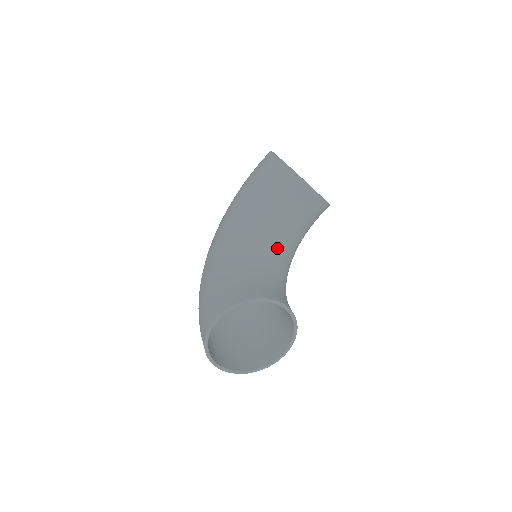
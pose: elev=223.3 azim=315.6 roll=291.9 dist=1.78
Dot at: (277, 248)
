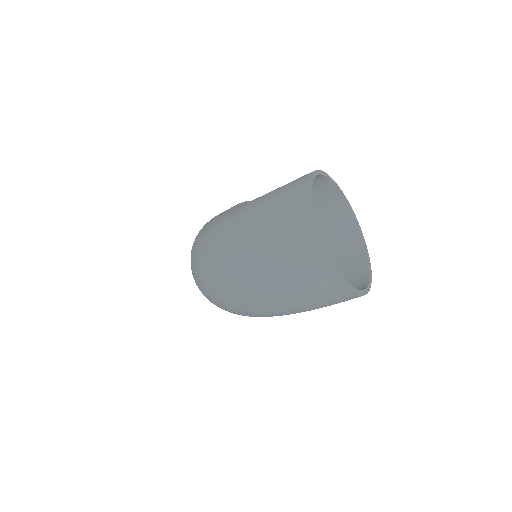
Dot at: occluded
